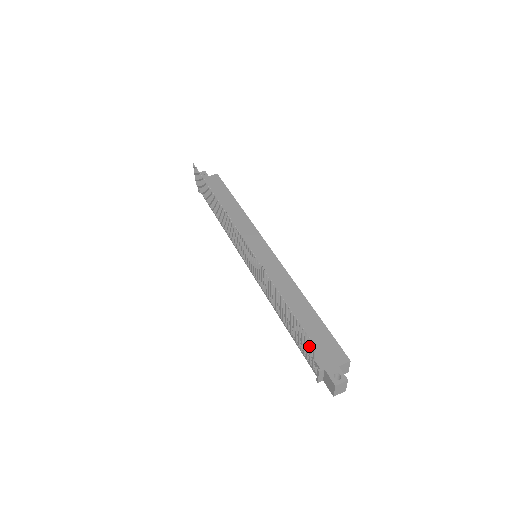
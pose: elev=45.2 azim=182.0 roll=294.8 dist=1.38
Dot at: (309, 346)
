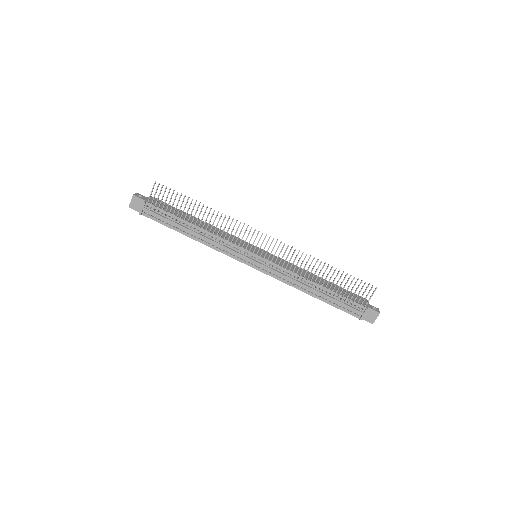
Dot at: occluded
